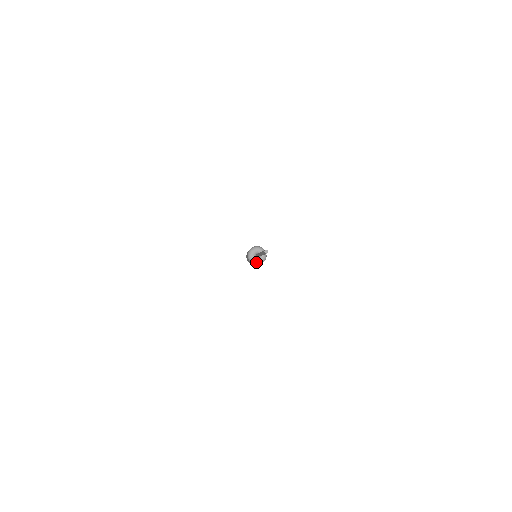
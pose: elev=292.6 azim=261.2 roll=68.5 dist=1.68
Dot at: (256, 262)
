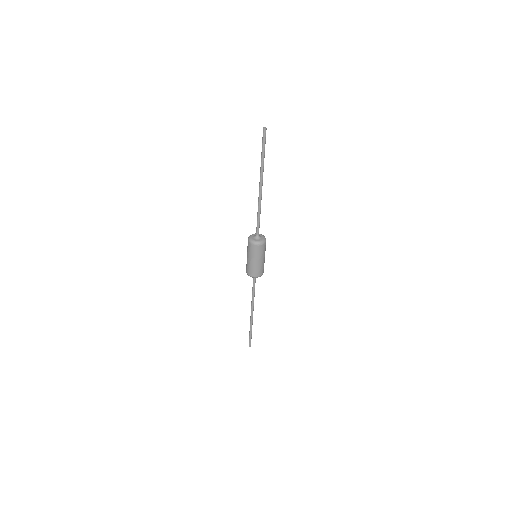
Dot at: (255, 241)
